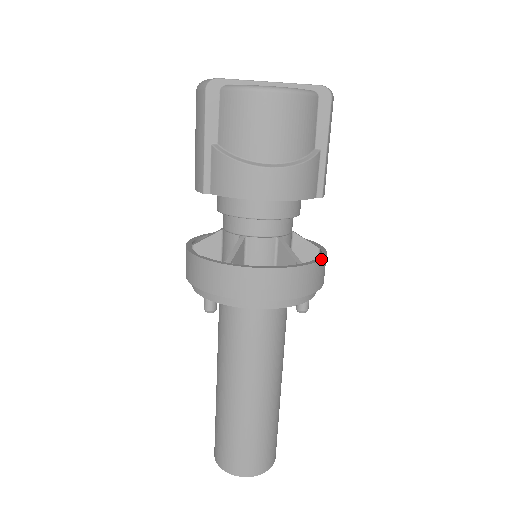
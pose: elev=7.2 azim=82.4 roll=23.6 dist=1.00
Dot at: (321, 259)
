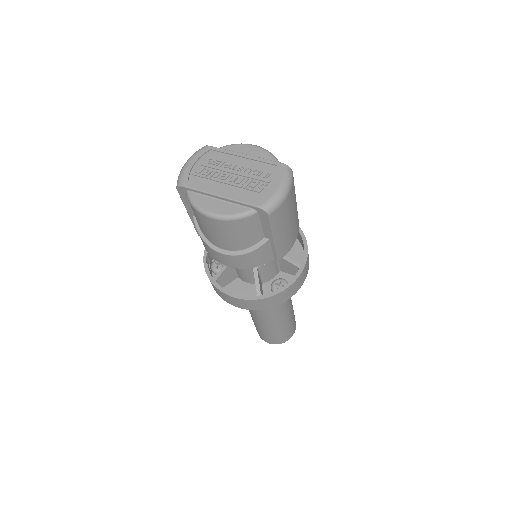
Dot at: (281, 291)
